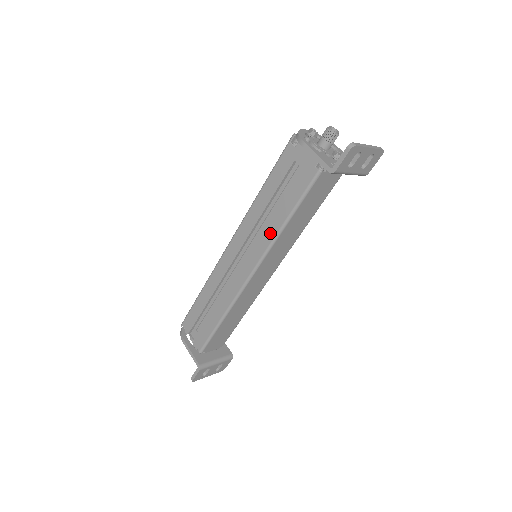
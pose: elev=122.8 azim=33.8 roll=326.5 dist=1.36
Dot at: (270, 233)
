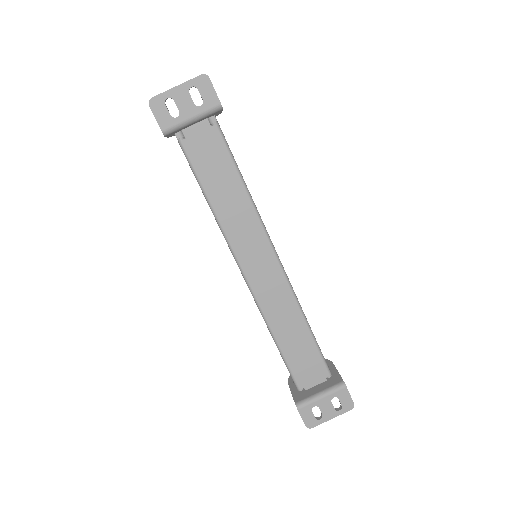
Dot at: (218, 225)
